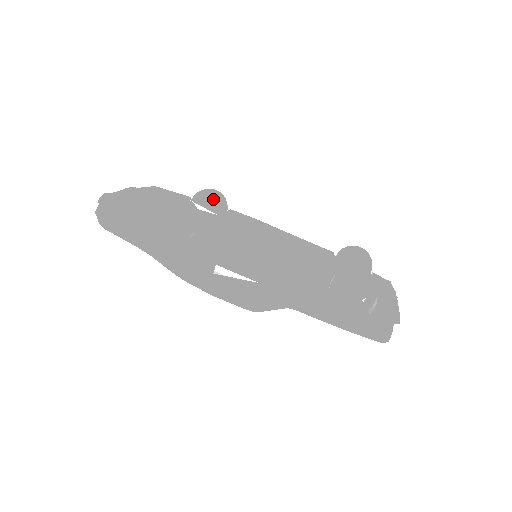
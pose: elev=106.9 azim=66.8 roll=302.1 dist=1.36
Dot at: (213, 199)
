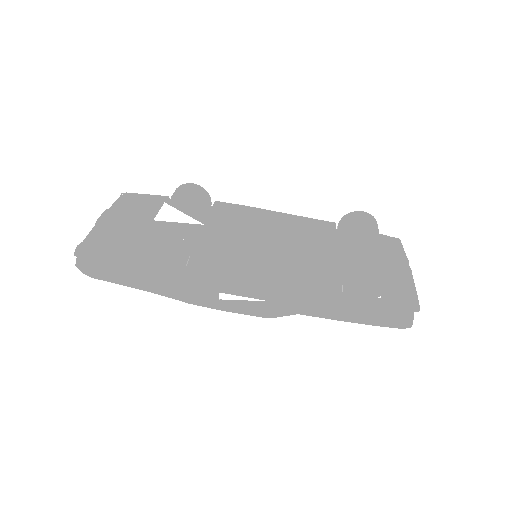
Dot at: (193, 197)
